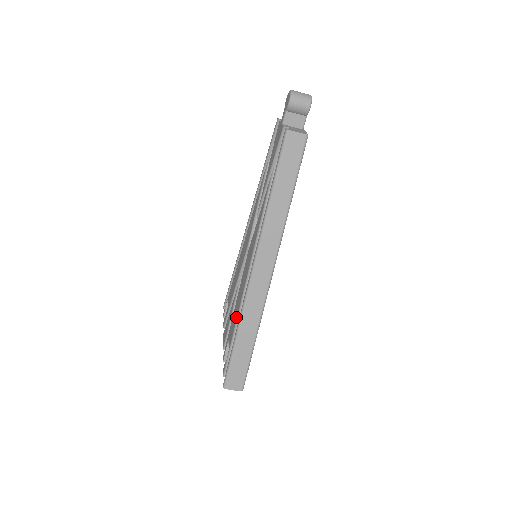
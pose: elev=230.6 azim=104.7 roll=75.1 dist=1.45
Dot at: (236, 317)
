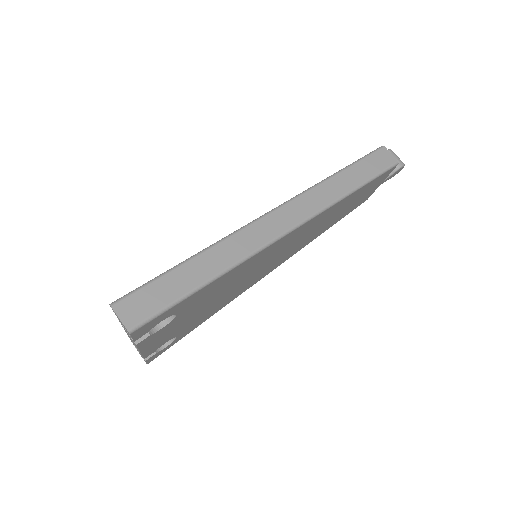
Dot at: occluded
